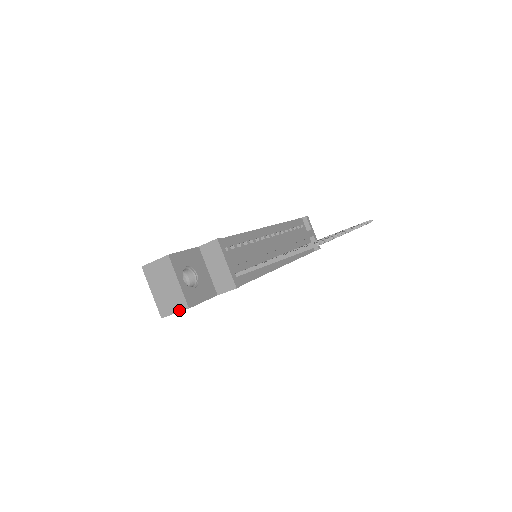
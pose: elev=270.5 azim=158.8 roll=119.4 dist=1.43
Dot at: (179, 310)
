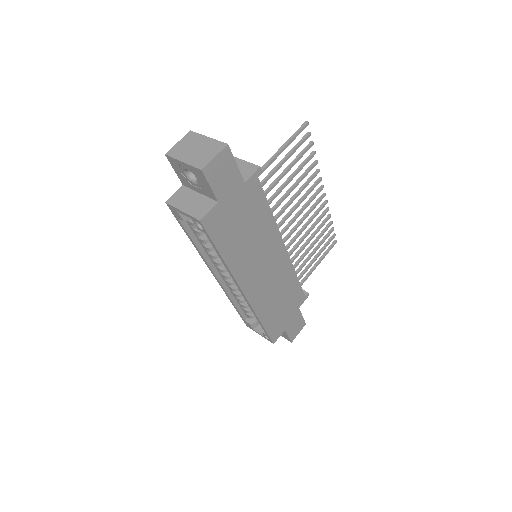
Dot at: (218, 152)
